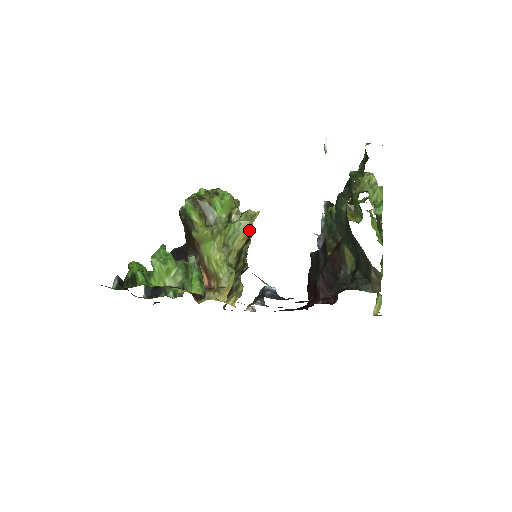
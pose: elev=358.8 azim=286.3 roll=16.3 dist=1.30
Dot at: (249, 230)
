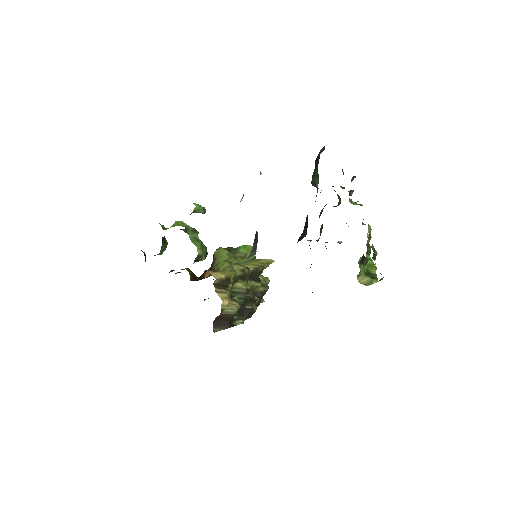
Dot at: (260, 264)
